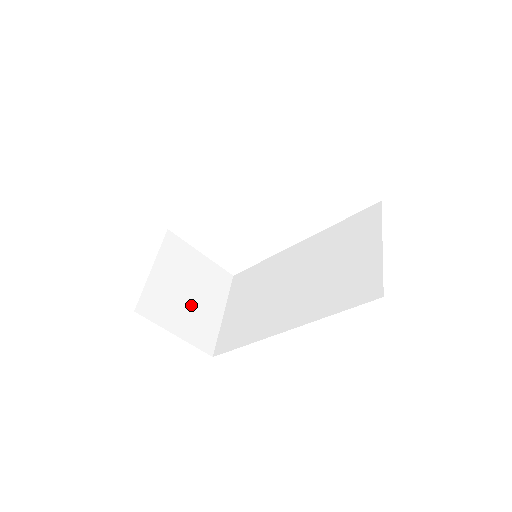
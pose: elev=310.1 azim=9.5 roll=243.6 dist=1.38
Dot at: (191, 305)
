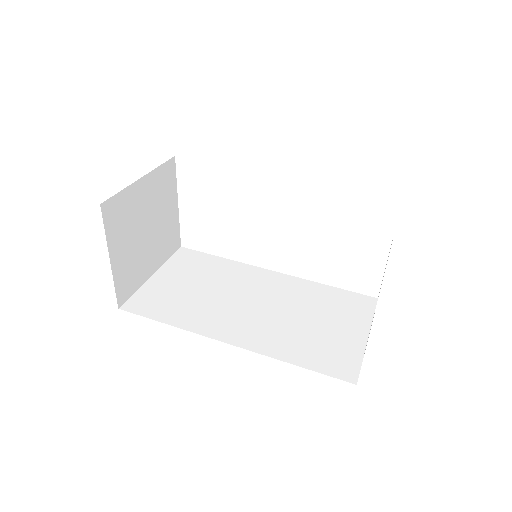
Dot at: (140, 243)
